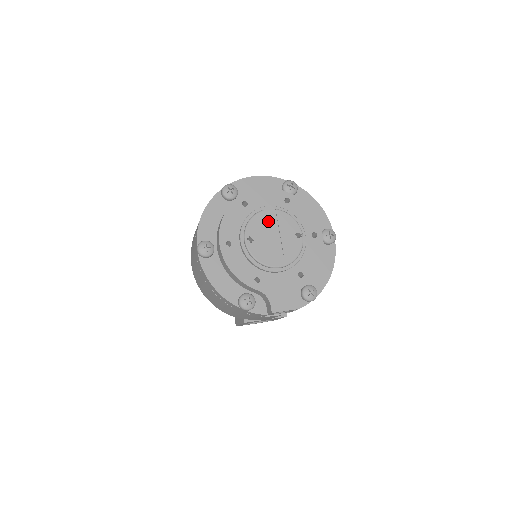
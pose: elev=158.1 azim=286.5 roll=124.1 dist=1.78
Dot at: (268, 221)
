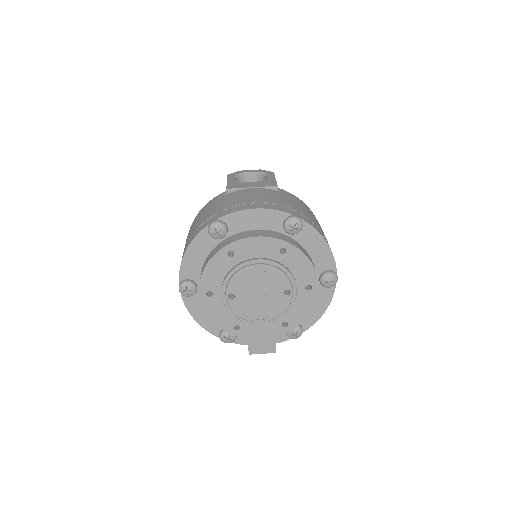
Dot at: (255, 277)
